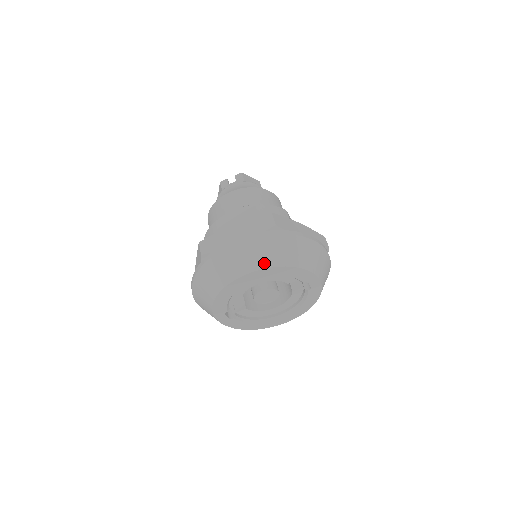
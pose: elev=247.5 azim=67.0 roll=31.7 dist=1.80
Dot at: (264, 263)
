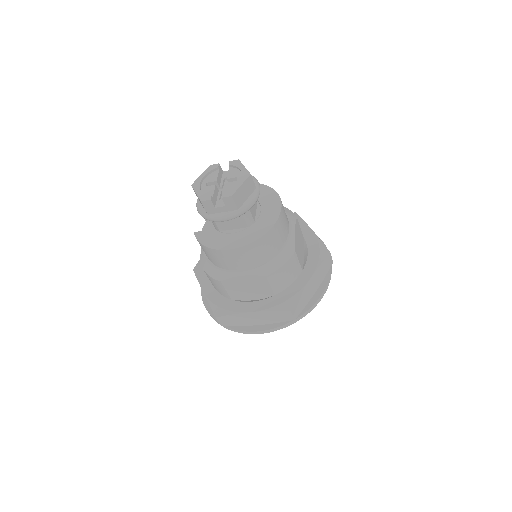
Dot at: occluded
